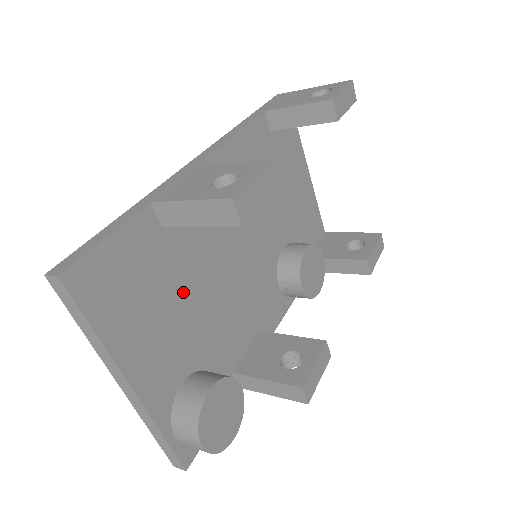
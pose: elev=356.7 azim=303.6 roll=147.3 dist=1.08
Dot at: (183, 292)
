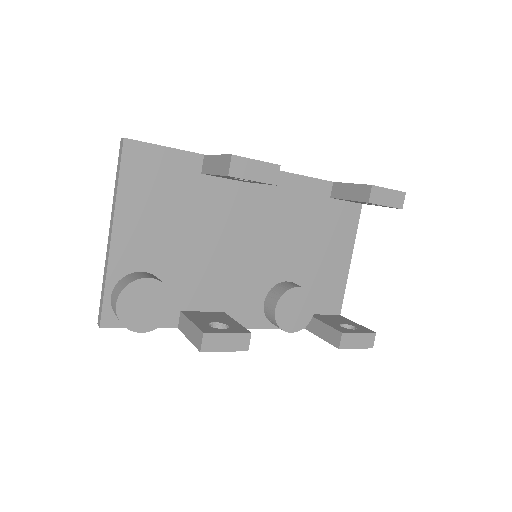
Dot at: (186, 222)
